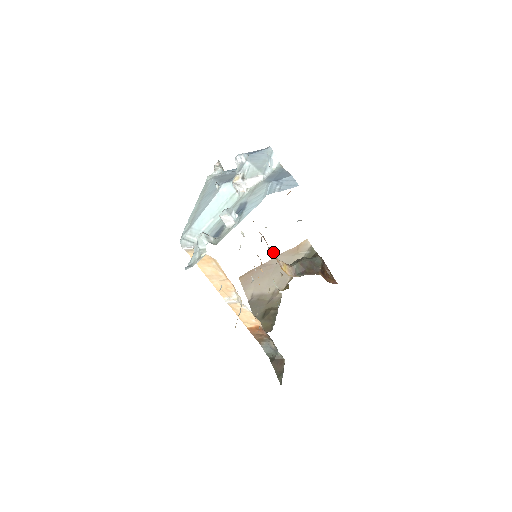
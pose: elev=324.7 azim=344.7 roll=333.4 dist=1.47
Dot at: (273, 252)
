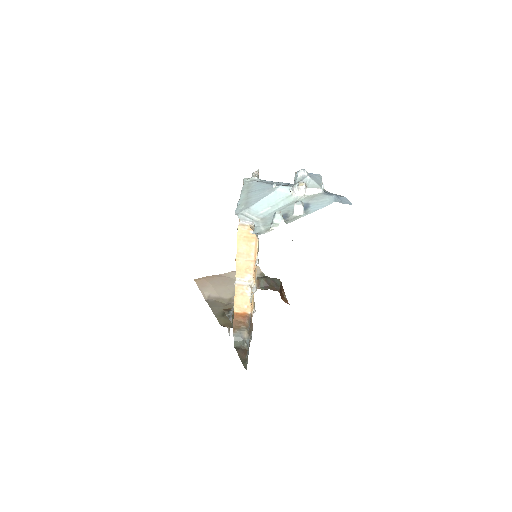
Dot at: occluded
